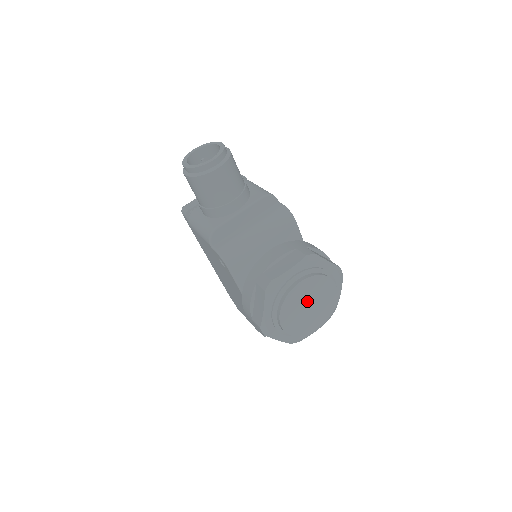
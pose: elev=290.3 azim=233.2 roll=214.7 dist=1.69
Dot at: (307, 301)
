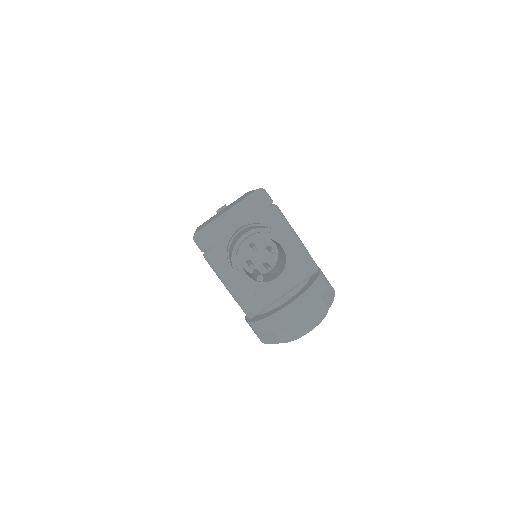
Dot at: occluded
